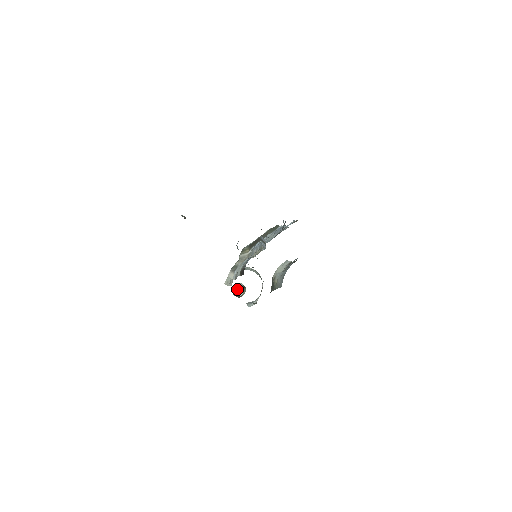
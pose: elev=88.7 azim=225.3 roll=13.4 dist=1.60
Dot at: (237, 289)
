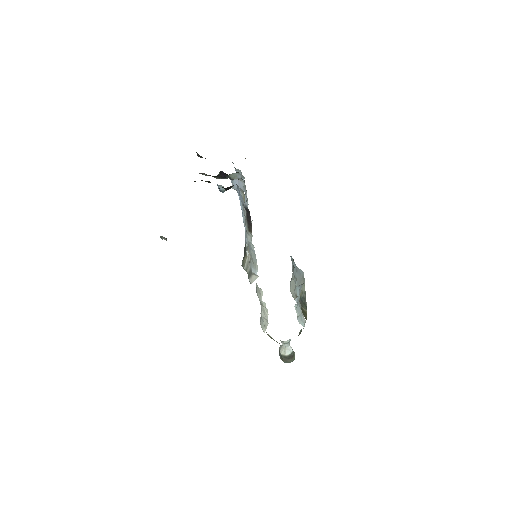
Dot at: (283, 346)
